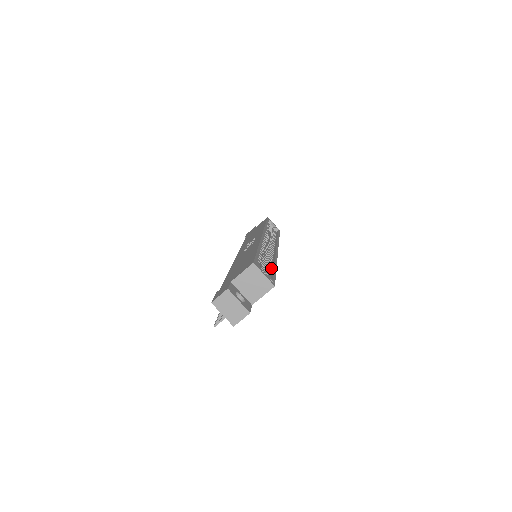
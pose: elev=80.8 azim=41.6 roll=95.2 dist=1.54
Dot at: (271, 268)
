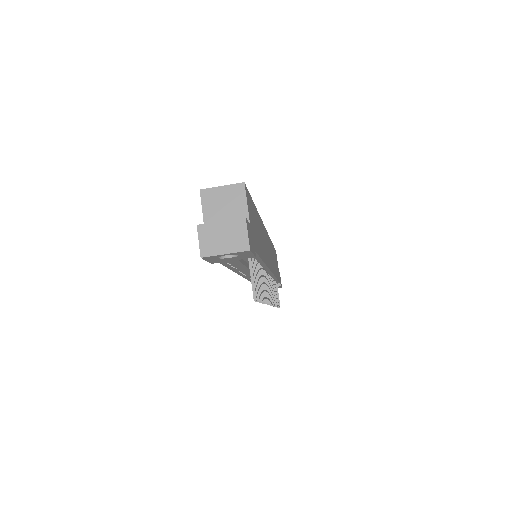
Dot at: occluded
